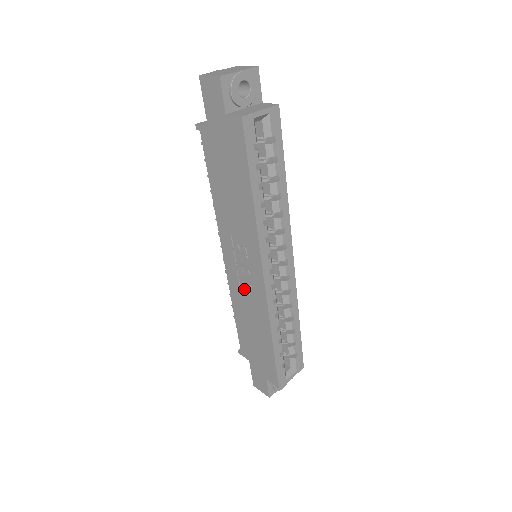
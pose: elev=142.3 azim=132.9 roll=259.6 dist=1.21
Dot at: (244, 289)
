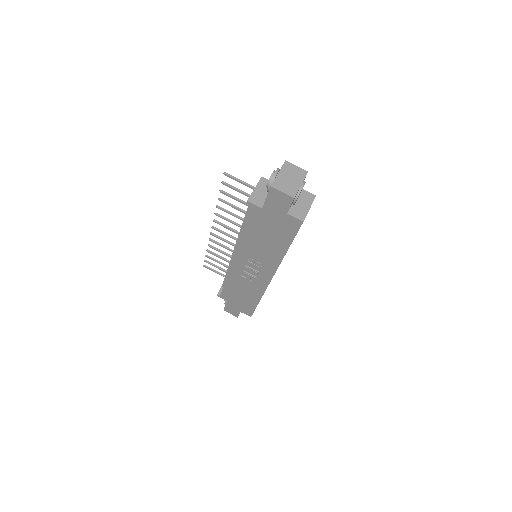
Dot at: (245, 276)
